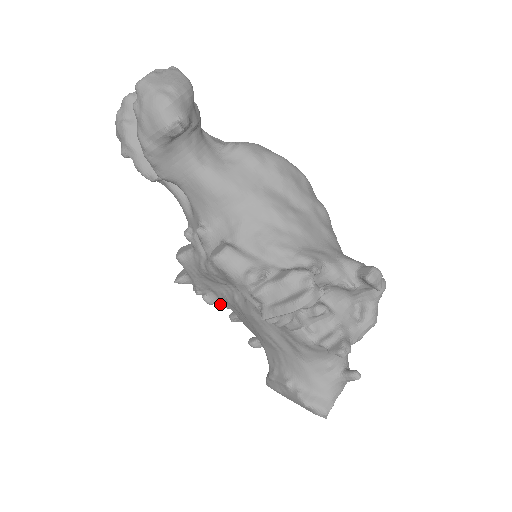
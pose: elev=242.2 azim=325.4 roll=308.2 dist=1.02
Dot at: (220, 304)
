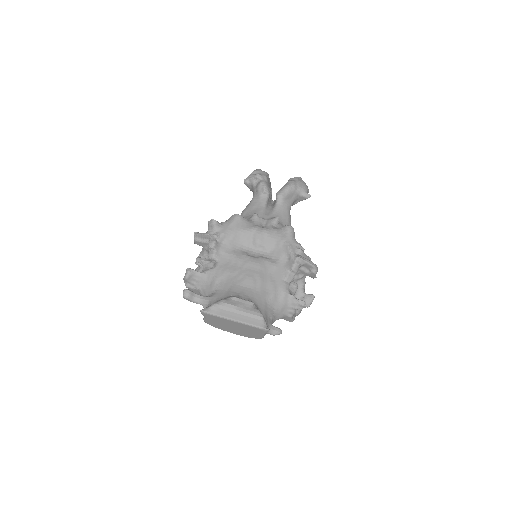
Dot at: (216, 252)
